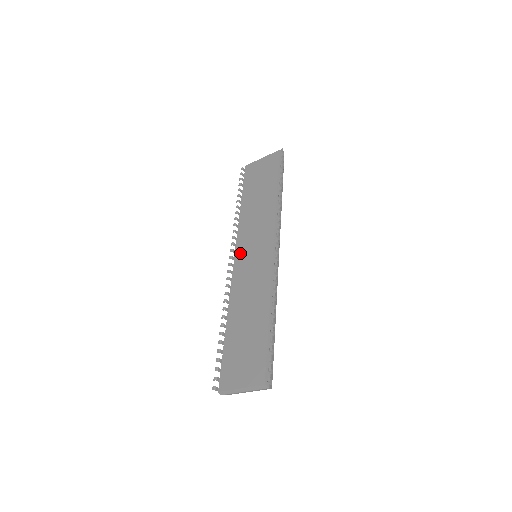
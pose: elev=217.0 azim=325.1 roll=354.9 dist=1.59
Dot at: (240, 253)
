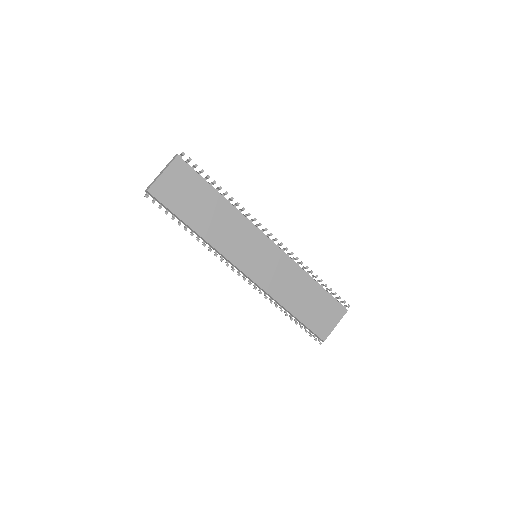
Dot at: (245, 265)
